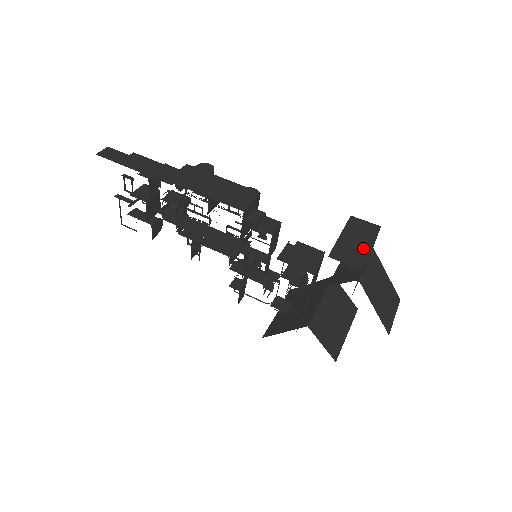
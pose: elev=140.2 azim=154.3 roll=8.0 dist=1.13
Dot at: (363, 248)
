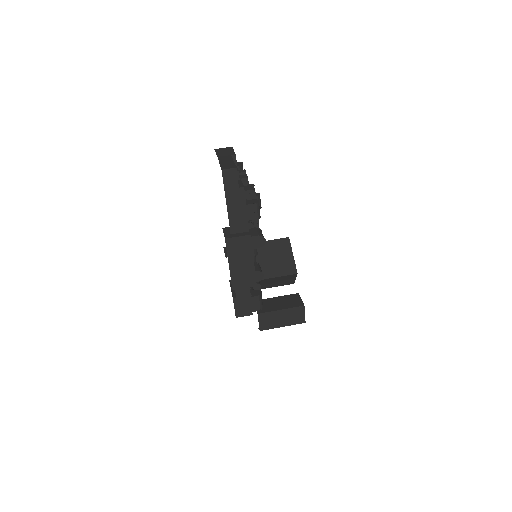
Dot at: (278, 324)
